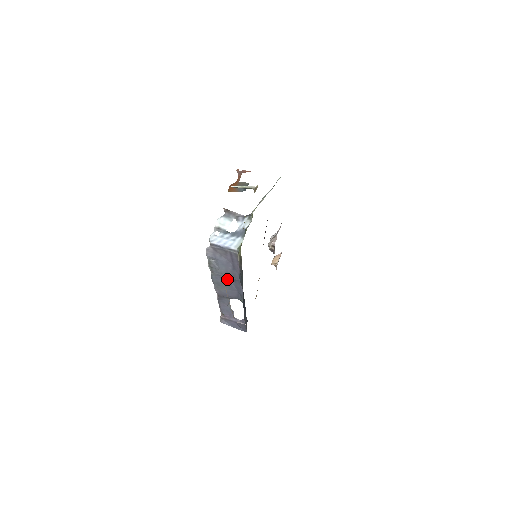
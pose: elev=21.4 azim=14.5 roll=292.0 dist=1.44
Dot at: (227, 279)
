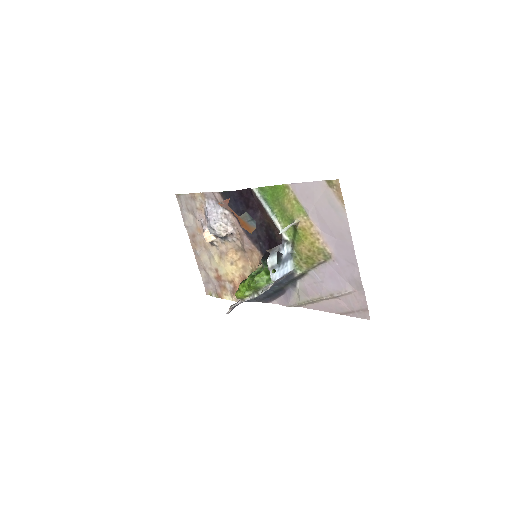
Dot at: occluded
